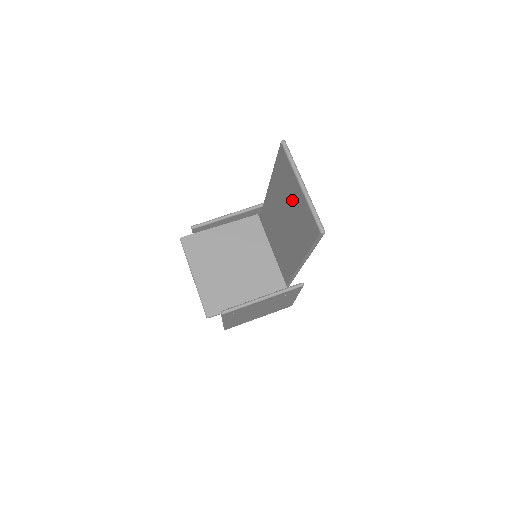
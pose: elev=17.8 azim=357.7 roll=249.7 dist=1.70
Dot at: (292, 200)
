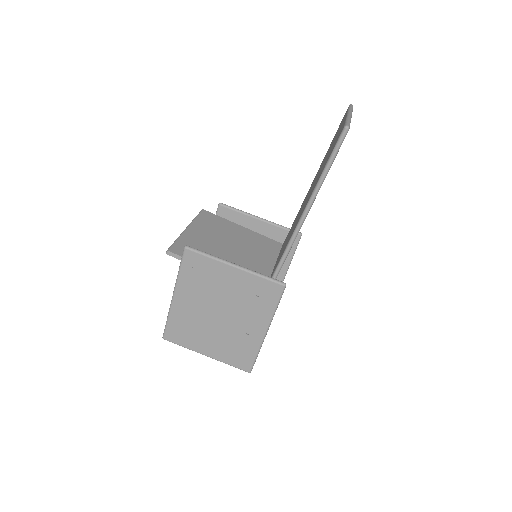
Dot at: occluded
